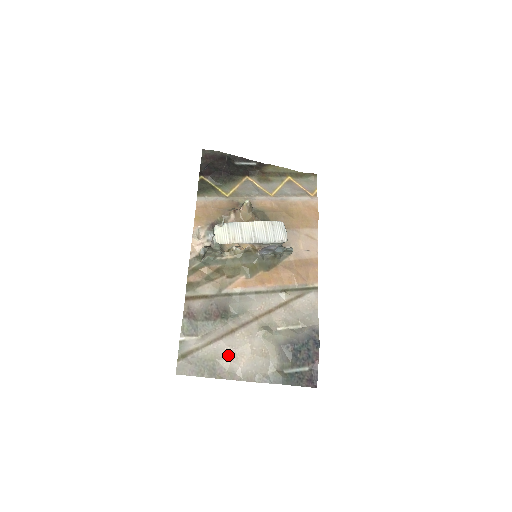
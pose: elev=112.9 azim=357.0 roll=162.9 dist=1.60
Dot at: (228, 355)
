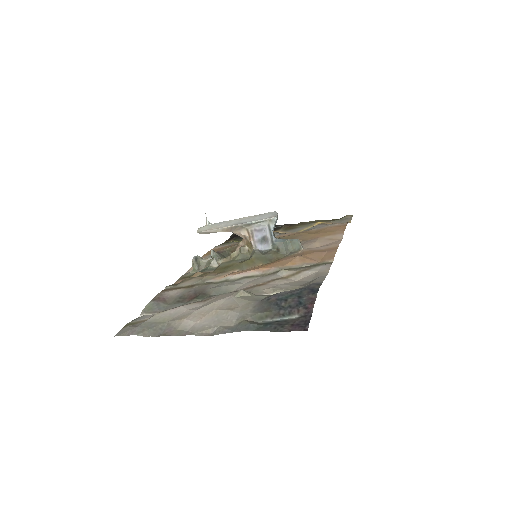
Dot at: (184, 316)
